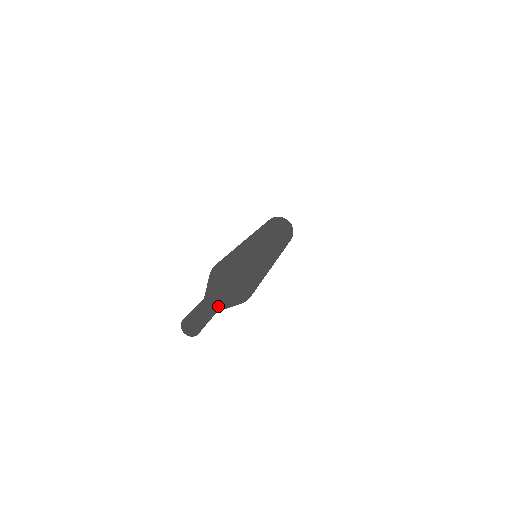
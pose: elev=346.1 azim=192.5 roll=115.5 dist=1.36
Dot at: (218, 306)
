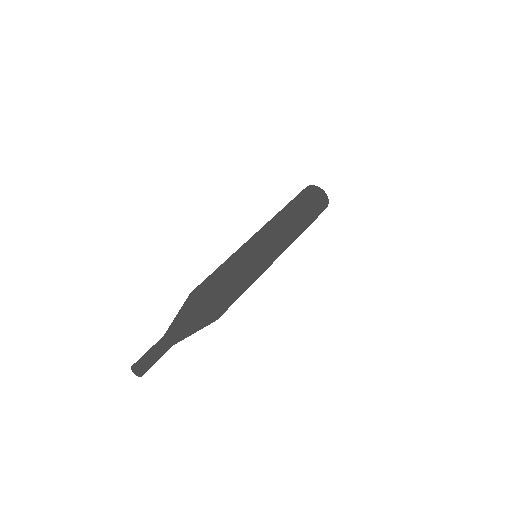
Dot at: (169, 347)
